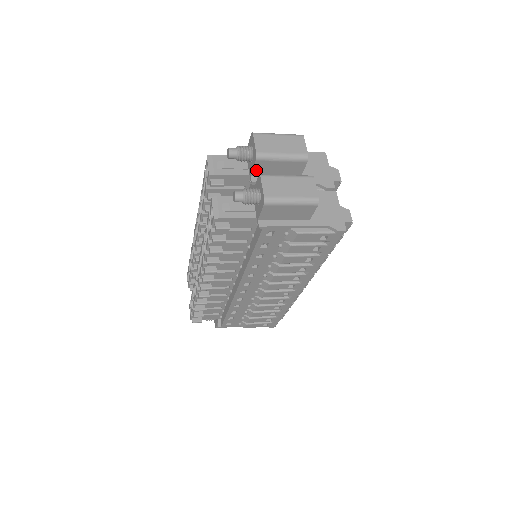
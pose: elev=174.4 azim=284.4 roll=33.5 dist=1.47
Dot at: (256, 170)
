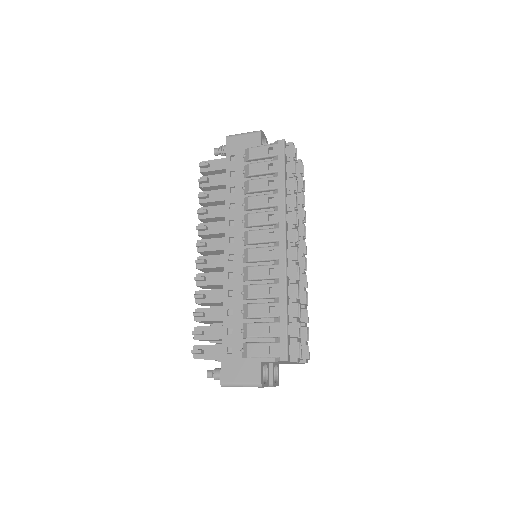
Dot at: occluded
